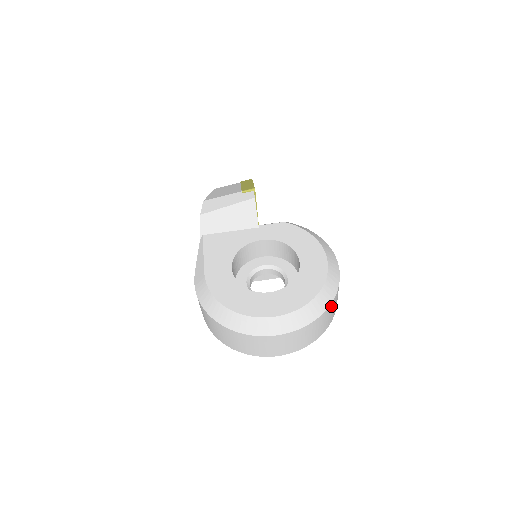
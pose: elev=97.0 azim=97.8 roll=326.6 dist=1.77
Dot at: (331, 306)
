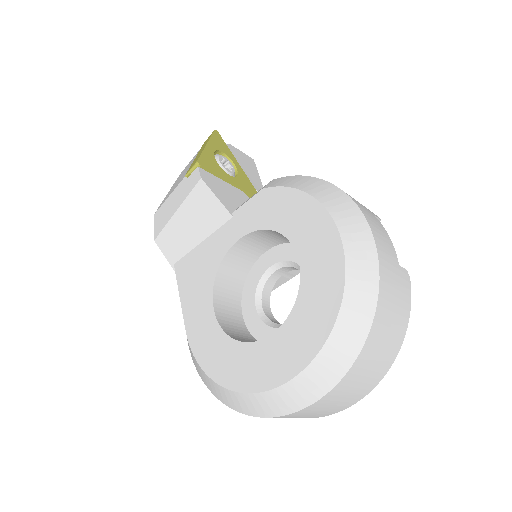
Dot at: (380, 316)
